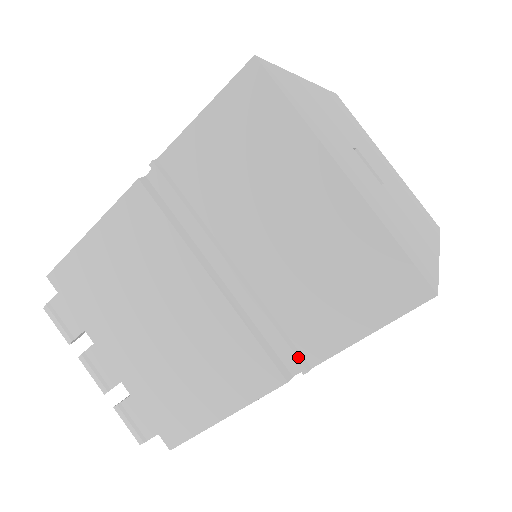
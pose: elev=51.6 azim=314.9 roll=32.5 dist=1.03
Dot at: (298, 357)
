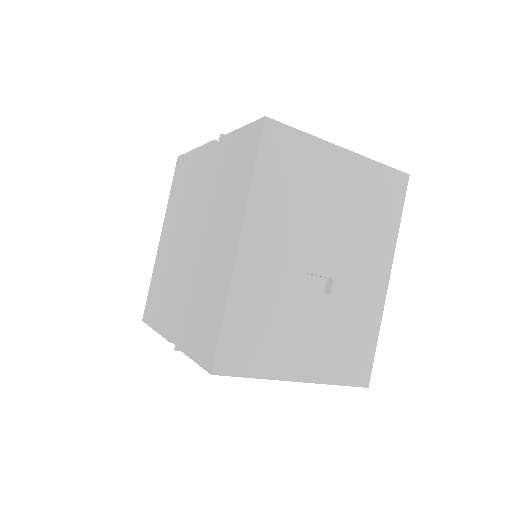
Dot at: occluded
